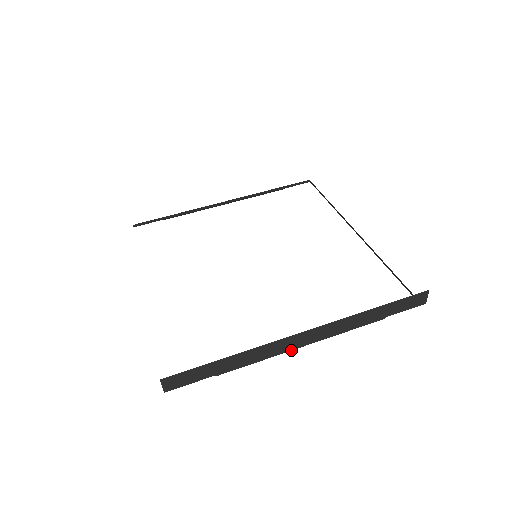
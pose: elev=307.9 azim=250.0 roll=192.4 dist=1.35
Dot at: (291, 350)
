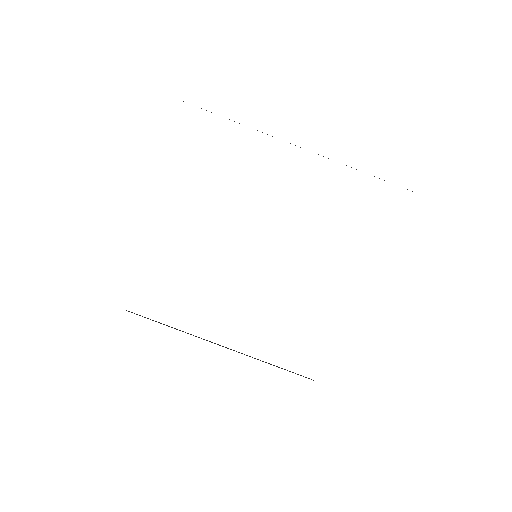
Dot at: occluded
